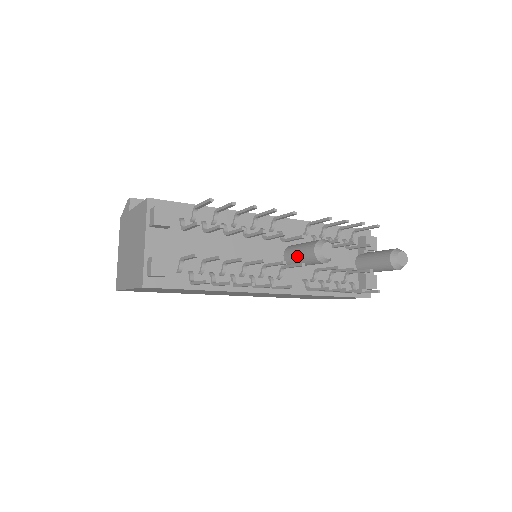
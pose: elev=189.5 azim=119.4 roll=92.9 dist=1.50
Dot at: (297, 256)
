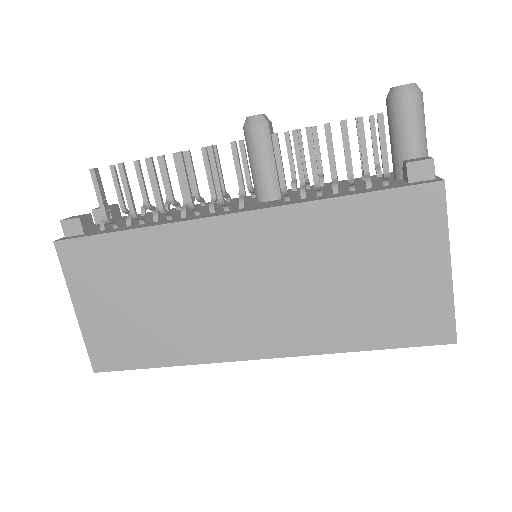
Dot at: occluded
